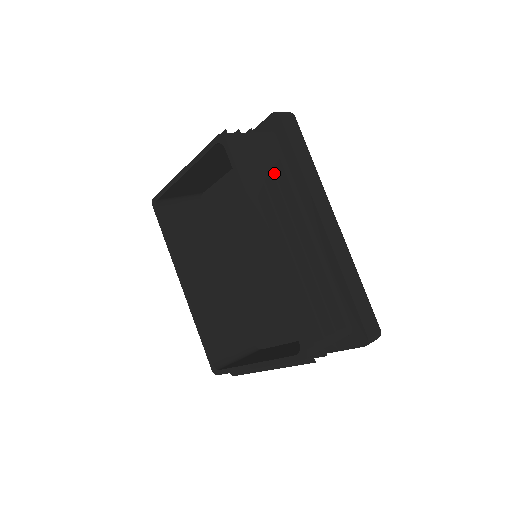
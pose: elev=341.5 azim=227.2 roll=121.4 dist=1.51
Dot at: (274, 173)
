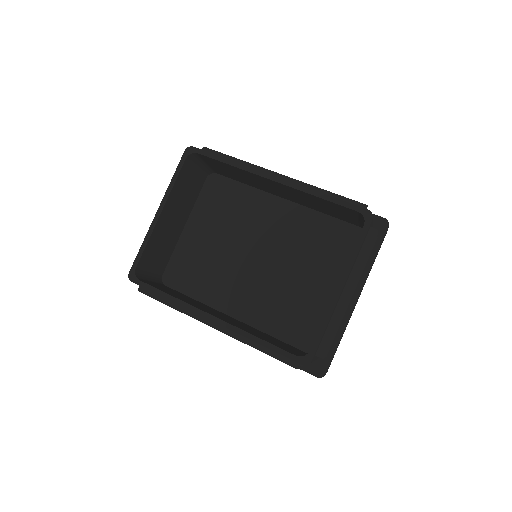
Dot at: occluded
